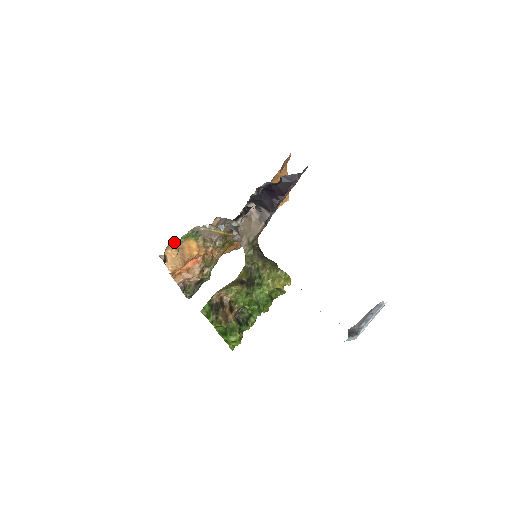
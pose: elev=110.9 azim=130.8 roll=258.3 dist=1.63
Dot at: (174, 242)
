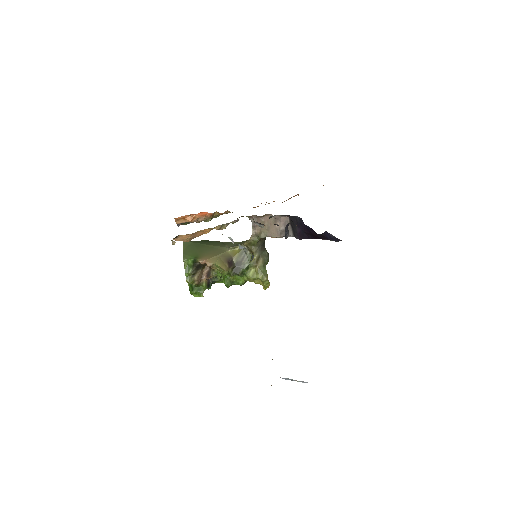
Dot at: occluded
